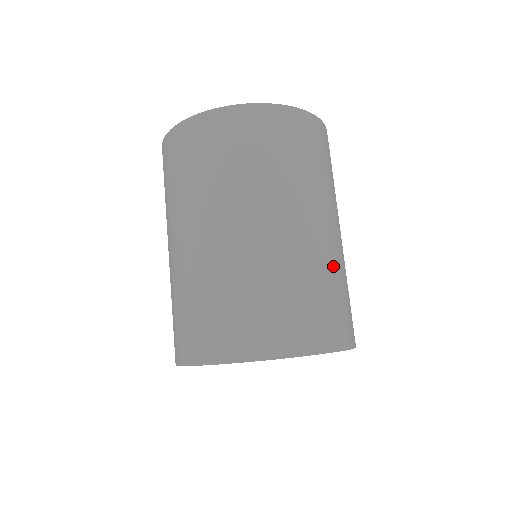
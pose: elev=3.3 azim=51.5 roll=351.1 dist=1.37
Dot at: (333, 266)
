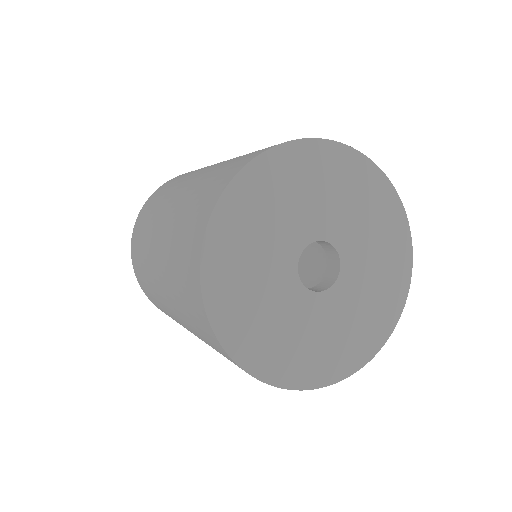
Dot at: occluded
